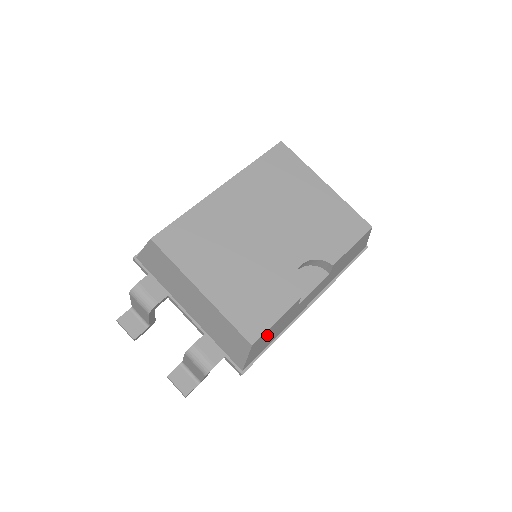
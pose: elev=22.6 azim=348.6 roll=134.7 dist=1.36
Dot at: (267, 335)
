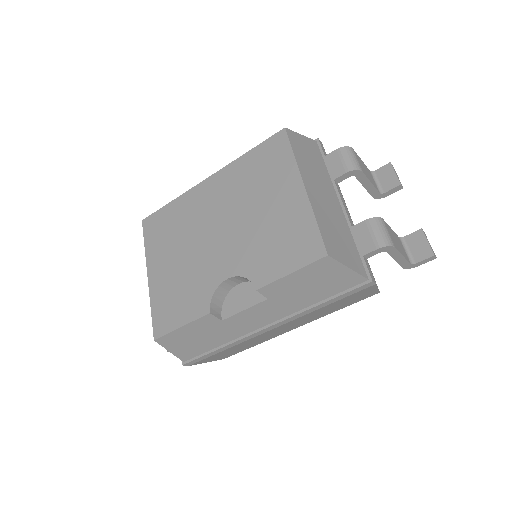
Dot at: (183, 337)
